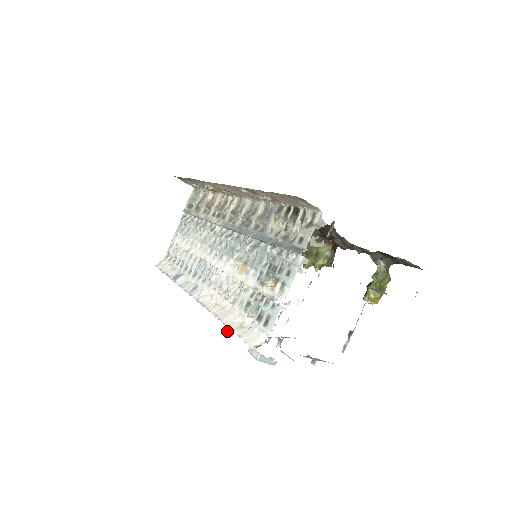
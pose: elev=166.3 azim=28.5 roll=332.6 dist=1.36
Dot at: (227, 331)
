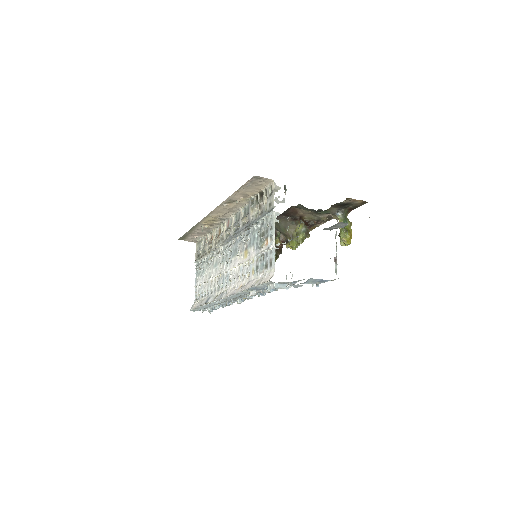
Dot at: (252, 294)
